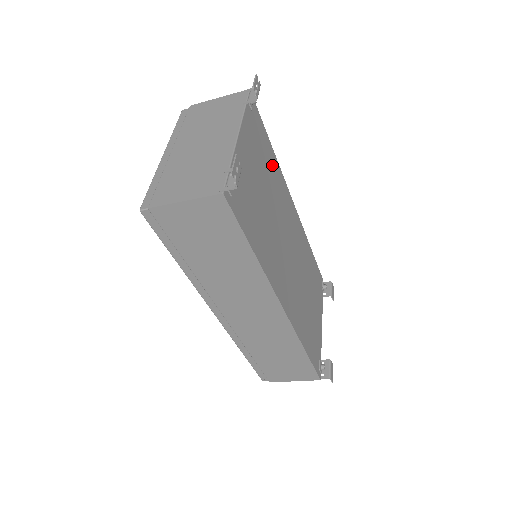
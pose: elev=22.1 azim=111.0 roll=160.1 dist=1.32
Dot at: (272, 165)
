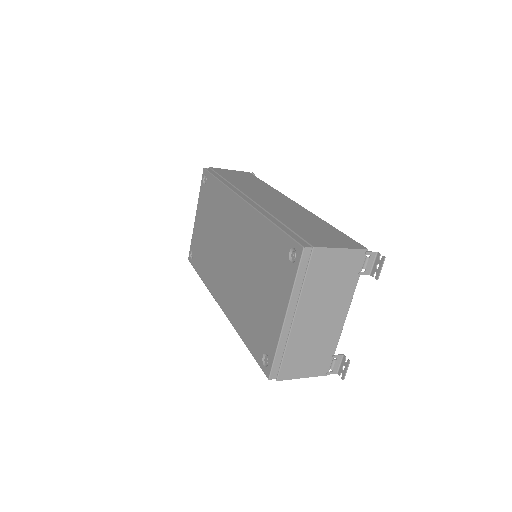
Dot at: occluded
